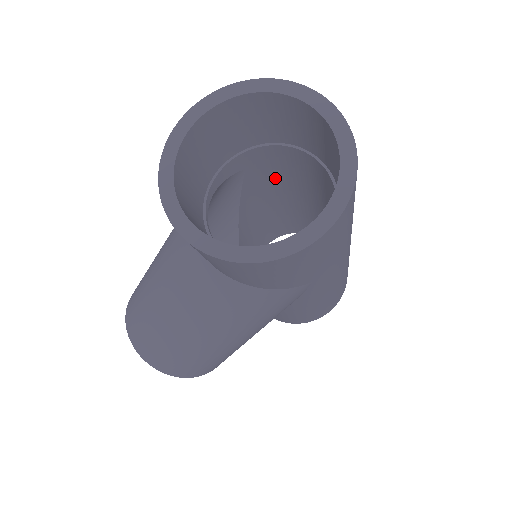
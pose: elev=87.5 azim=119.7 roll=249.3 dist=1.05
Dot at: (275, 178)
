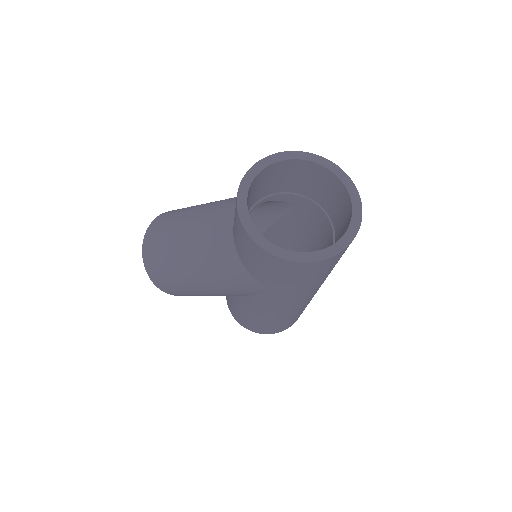
Dot at: (307, 227)
